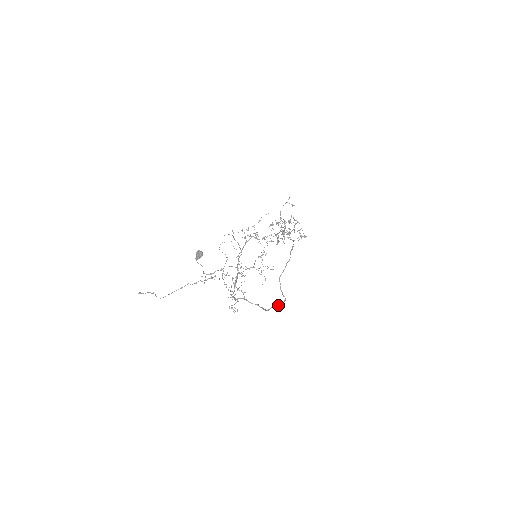
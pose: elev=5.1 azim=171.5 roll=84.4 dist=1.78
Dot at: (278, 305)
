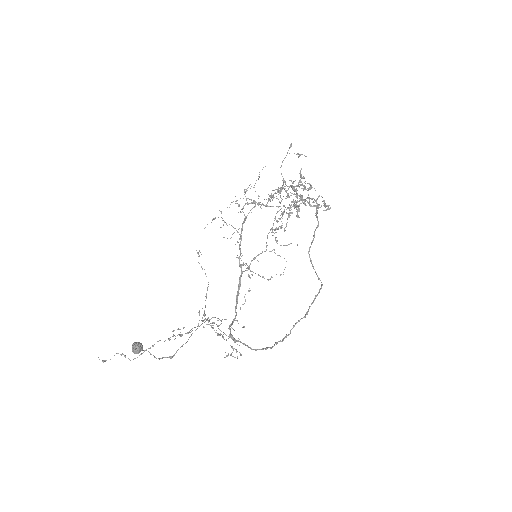
Dot at: (306, 312)
